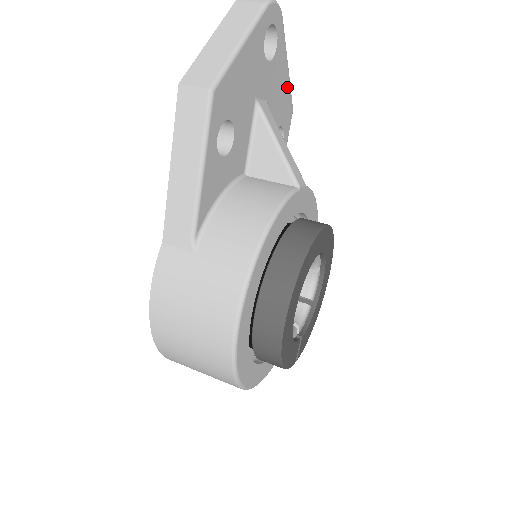
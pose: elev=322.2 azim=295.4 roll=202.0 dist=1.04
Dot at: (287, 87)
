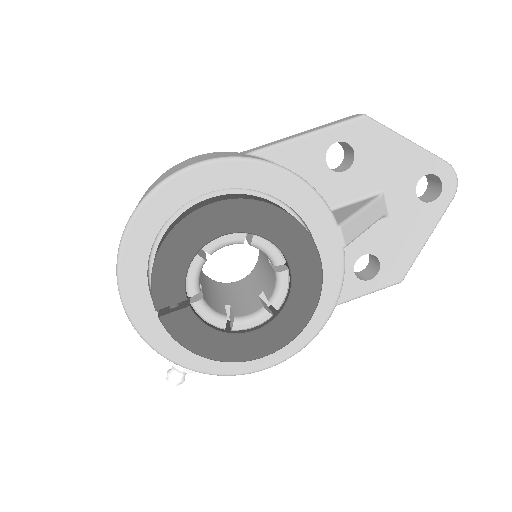
Dot at: (413, 250)
